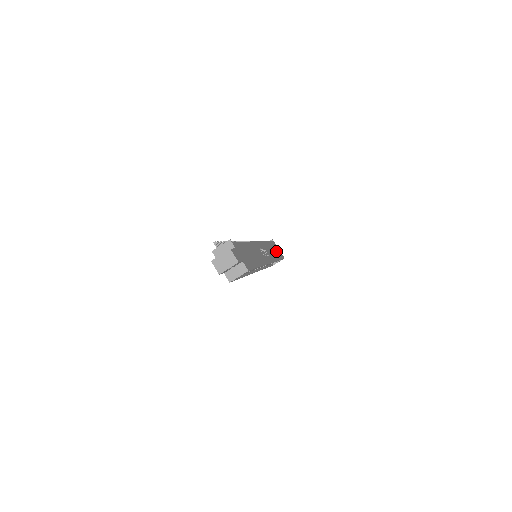
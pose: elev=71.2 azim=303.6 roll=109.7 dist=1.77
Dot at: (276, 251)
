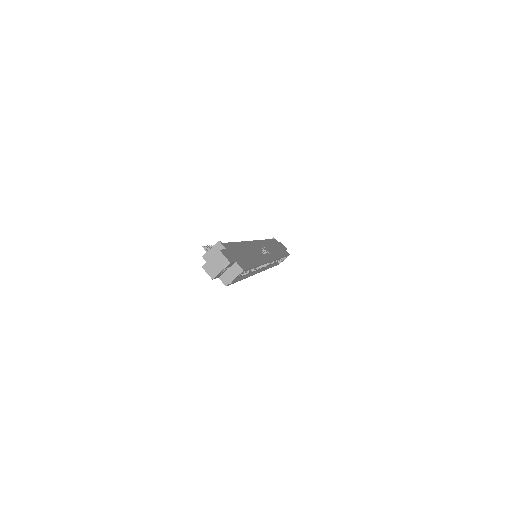
Dot at: (279, 248)
